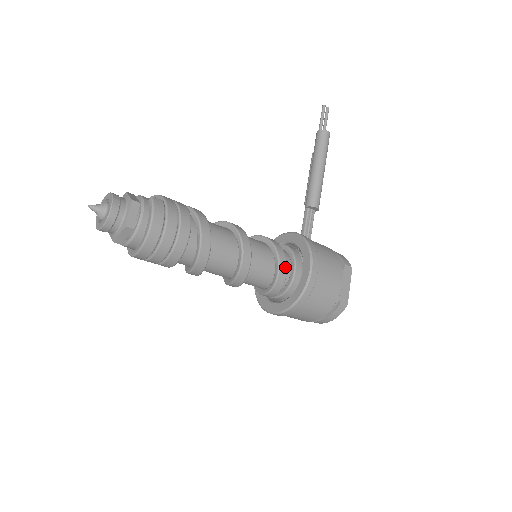
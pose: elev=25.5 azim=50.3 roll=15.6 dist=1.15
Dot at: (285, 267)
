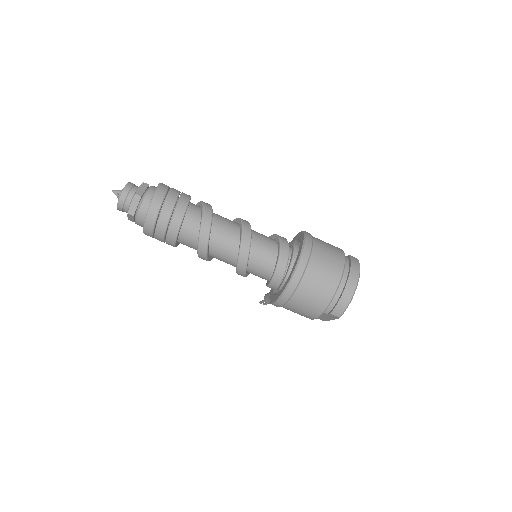
Dot at: occluded
